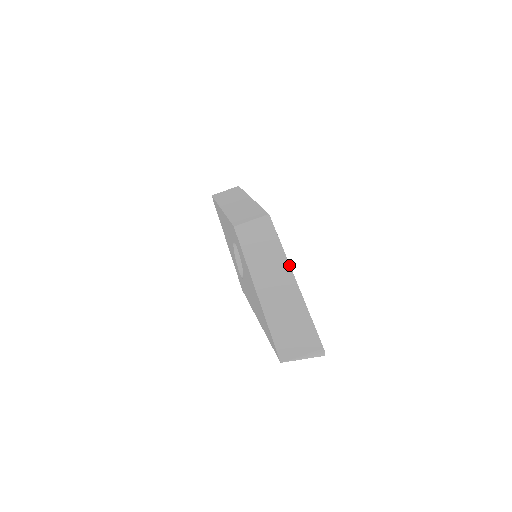
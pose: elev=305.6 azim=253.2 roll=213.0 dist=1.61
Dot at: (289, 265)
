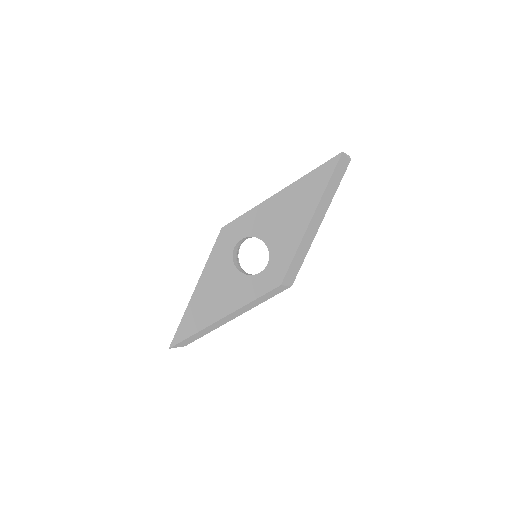
Dot at: occluded
